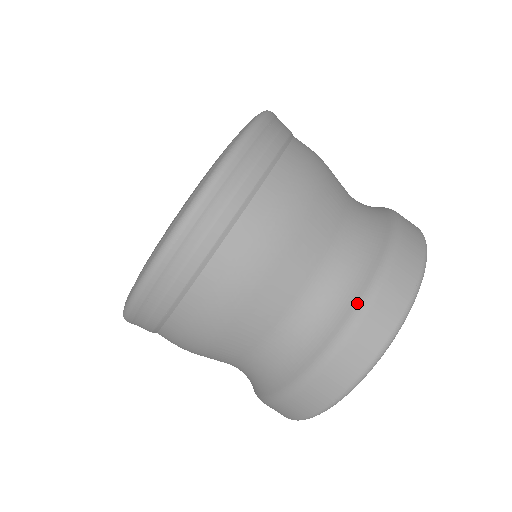
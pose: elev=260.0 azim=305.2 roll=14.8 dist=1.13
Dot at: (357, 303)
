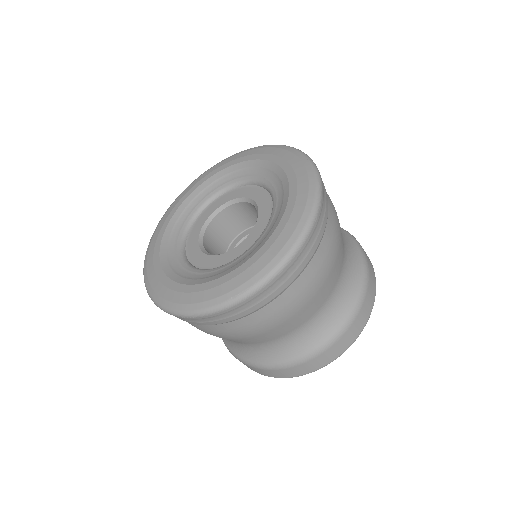
Dot at: (283, 363)
